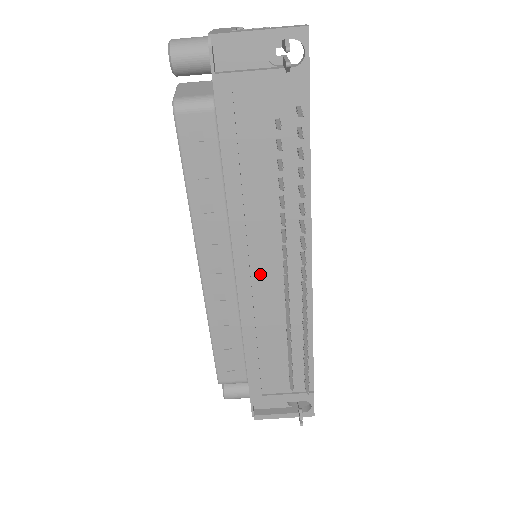
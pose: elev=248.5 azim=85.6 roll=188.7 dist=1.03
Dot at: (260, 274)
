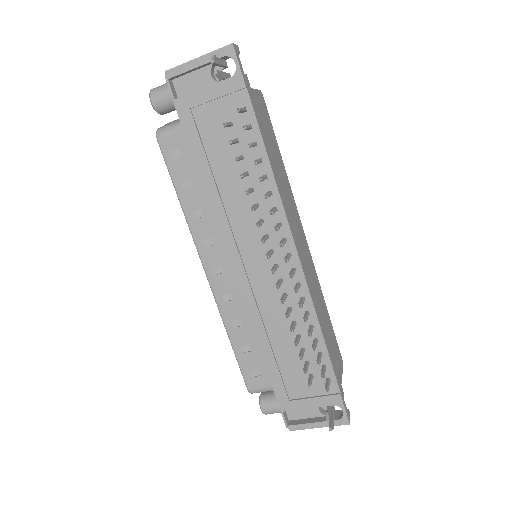
Dot at: (253, 267)
